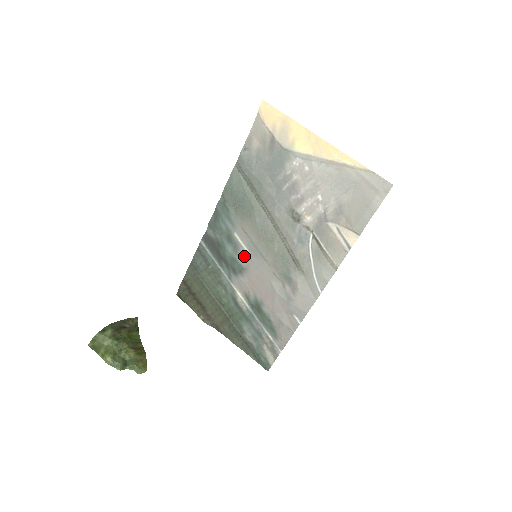
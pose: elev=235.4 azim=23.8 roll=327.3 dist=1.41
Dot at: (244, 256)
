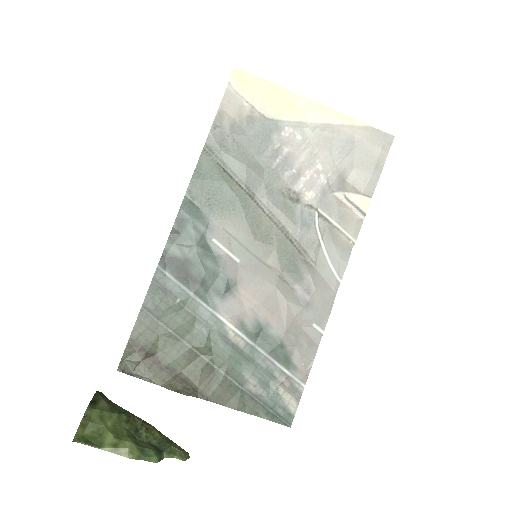
Dot at: (232, 267)
